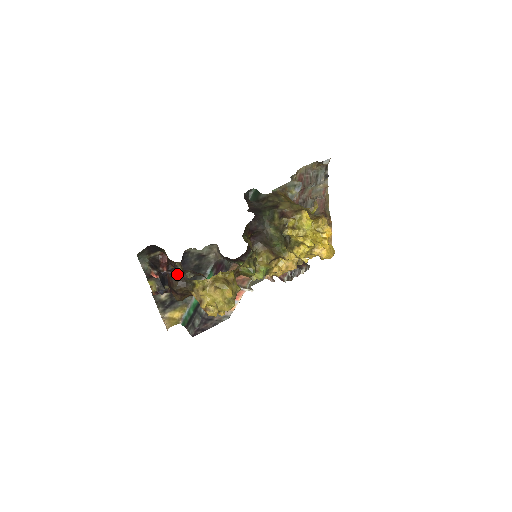
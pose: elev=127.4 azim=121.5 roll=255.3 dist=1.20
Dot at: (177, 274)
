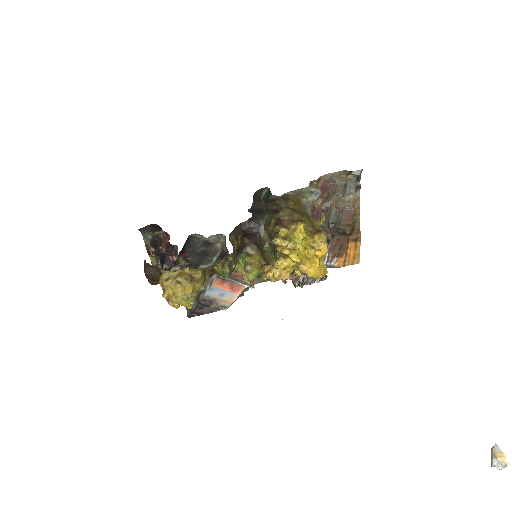
Dot at: (175, 256)
